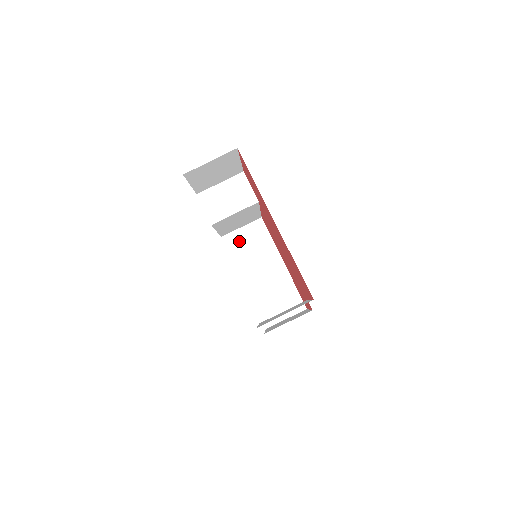
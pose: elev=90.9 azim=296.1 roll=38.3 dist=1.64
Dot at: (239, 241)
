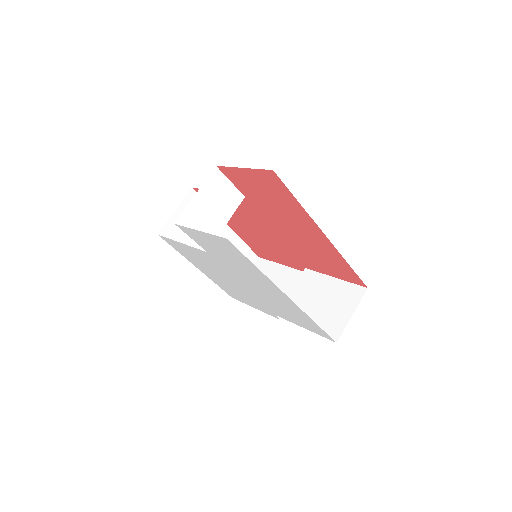
Dot at: (178, 228)
